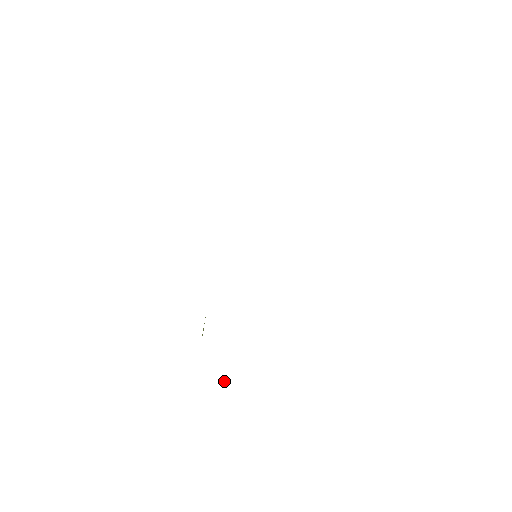
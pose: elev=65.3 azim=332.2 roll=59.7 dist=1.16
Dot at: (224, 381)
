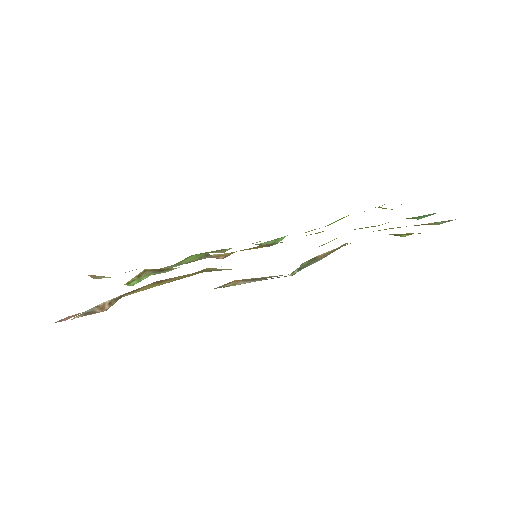
Dot at: (110, 304)
